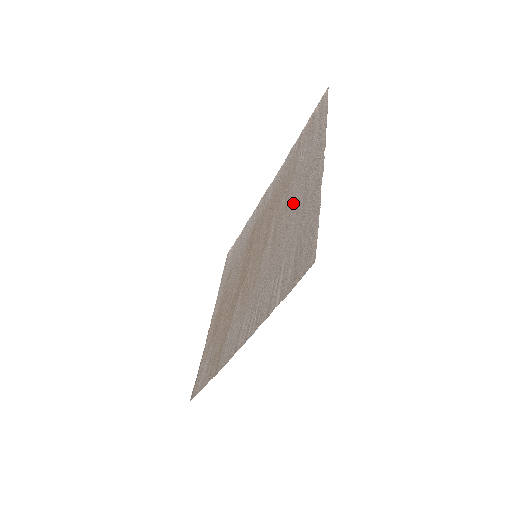
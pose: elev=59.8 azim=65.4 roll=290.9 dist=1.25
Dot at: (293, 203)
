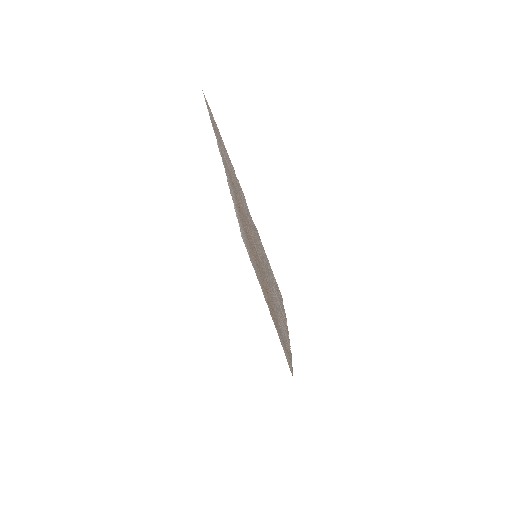
Dot at: (247, 216)
